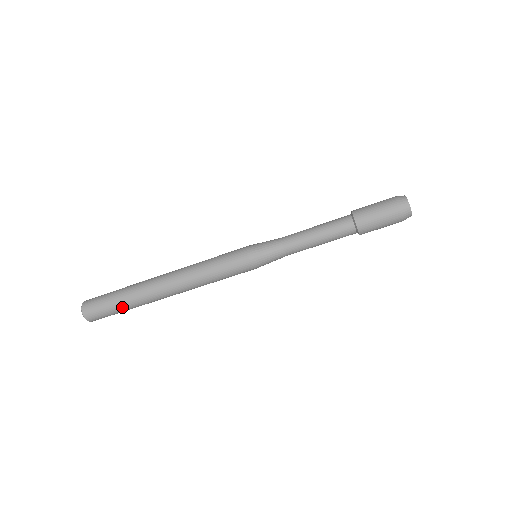
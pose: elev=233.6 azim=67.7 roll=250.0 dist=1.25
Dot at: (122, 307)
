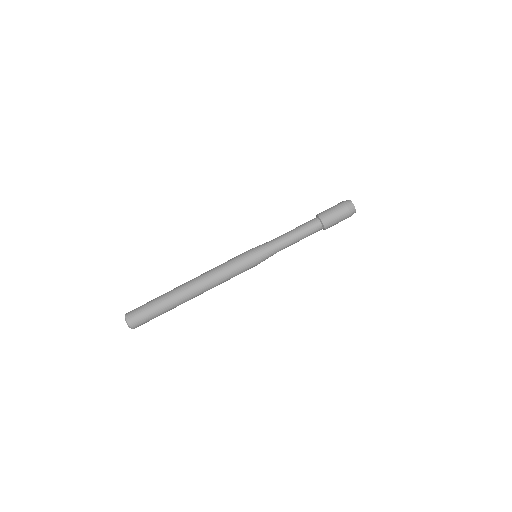
Dot at: (160, 312)
